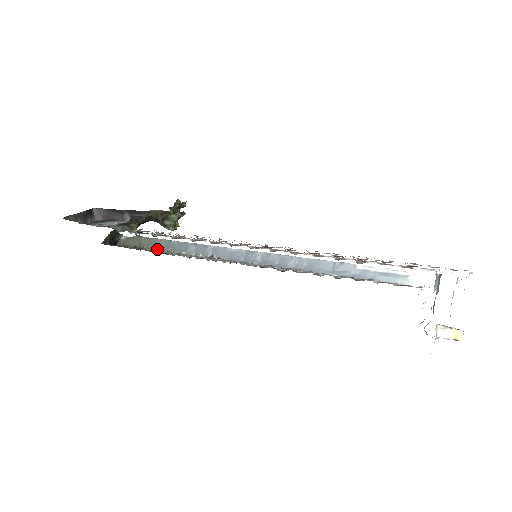
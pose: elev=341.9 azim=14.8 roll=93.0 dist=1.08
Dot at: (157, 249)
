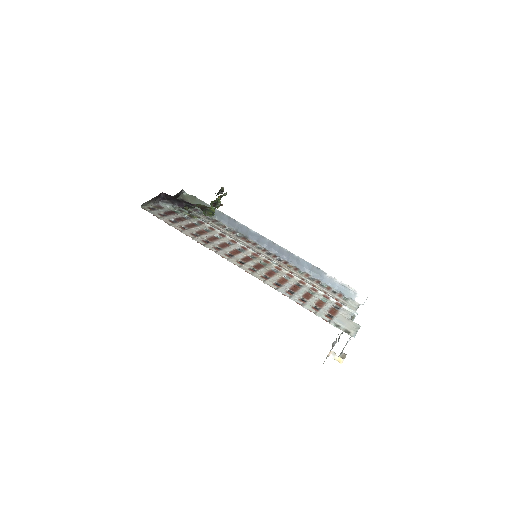
Dot at: occluded
